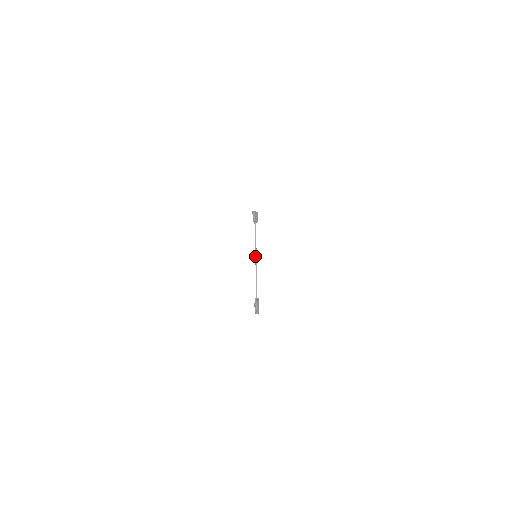
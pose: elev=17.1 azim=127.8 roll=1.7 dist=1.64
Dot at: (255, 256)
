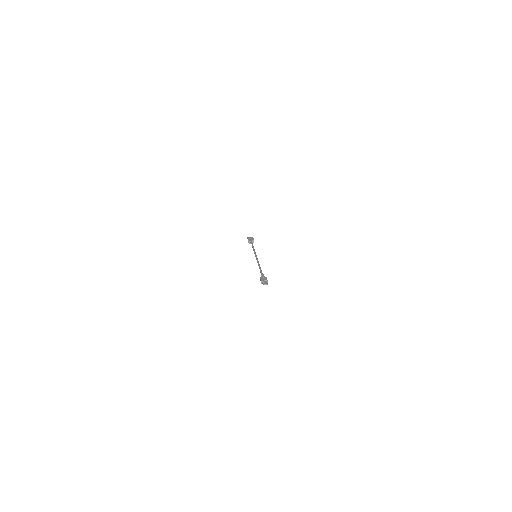
Dot at: occluded
